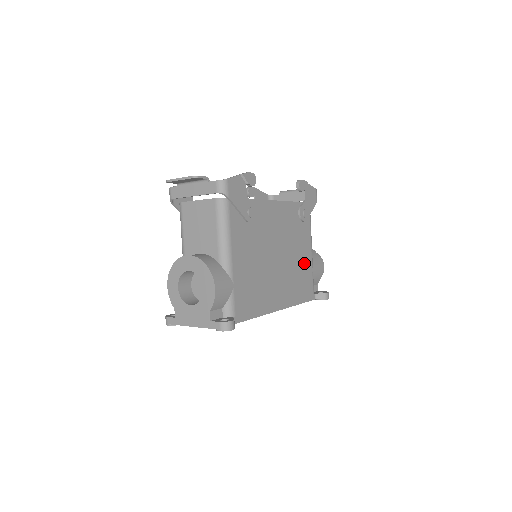
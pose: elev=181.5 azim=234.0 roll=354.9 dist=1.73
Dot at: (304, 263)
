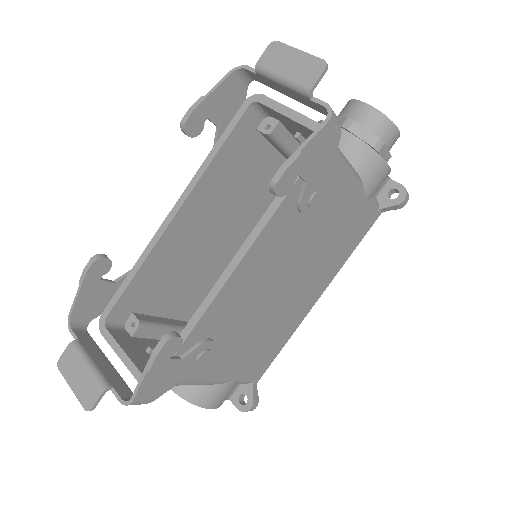
Dot at: (344, 218)
